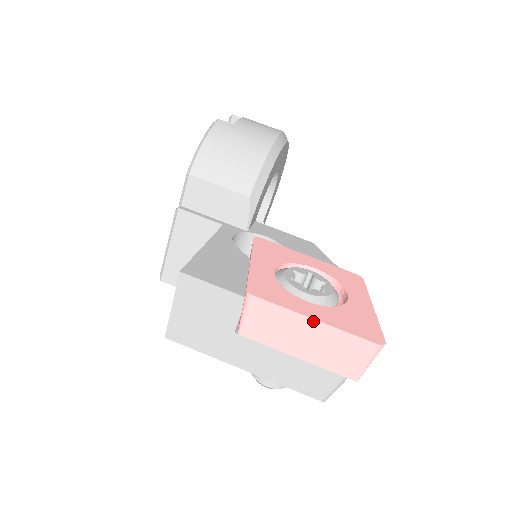
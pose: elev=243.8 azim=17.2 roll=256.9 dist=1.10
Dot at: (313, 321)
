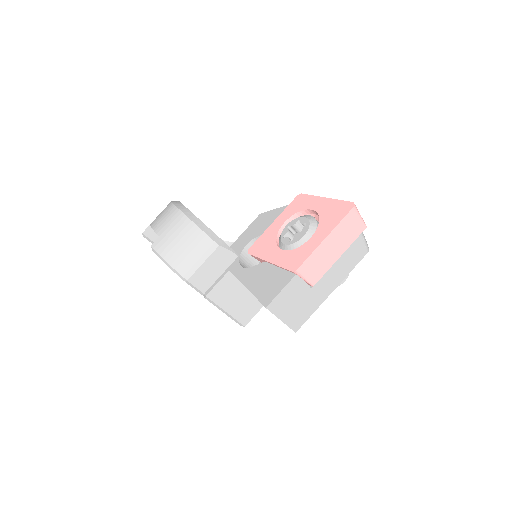
Dot at: (326, 240)
